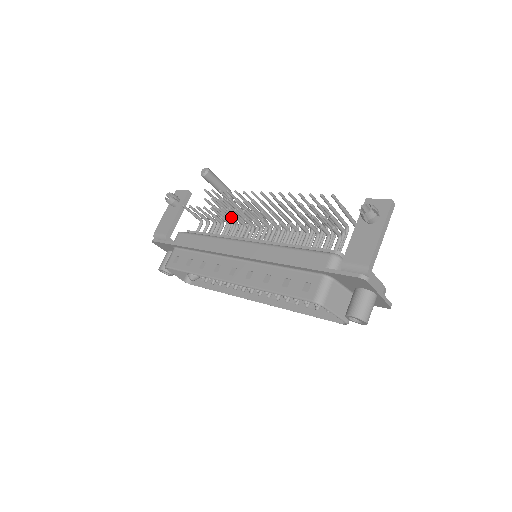
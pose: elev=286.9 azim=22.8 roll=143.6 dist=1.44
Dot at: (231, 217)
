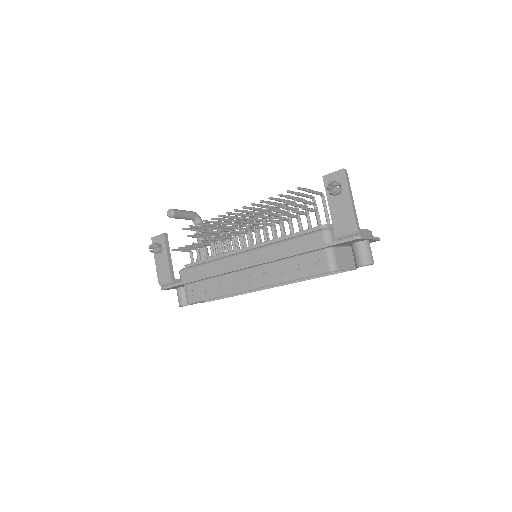
Dot at: (218, 238)
